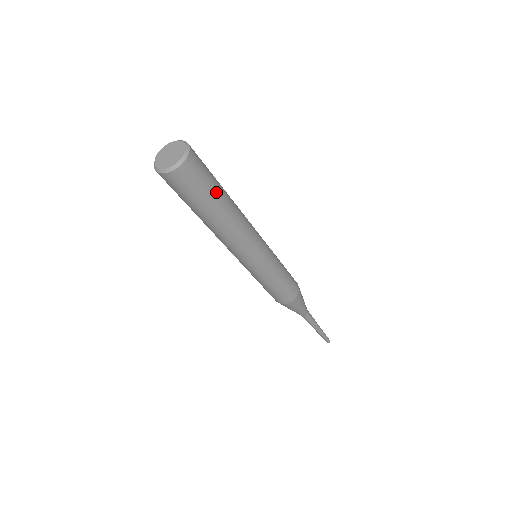
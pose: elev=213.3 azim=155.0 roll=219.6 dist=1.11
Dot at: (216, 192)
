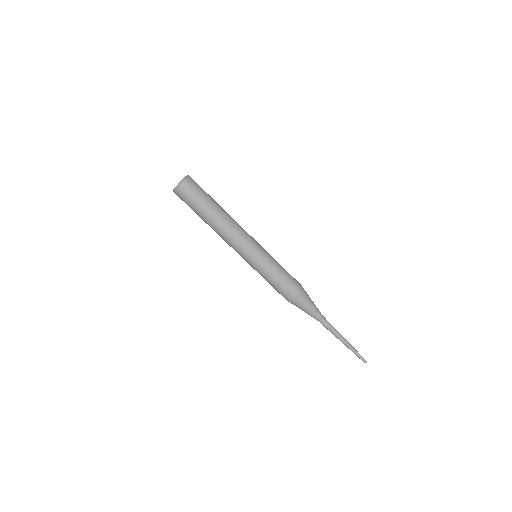
Dot at: (209, 199)
